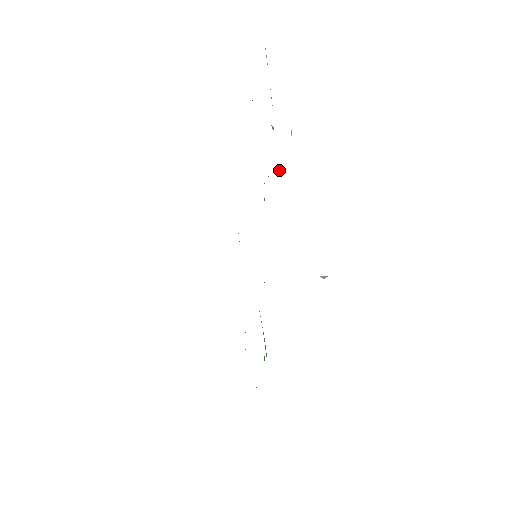
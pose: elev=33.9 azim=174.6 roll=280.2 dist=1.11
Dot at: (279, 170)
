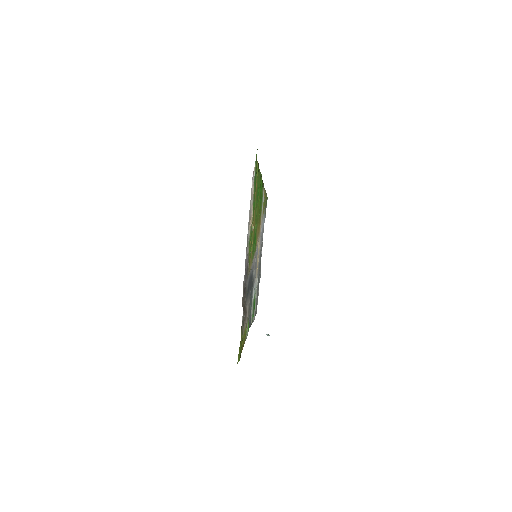
Dot at: (248, 266)
